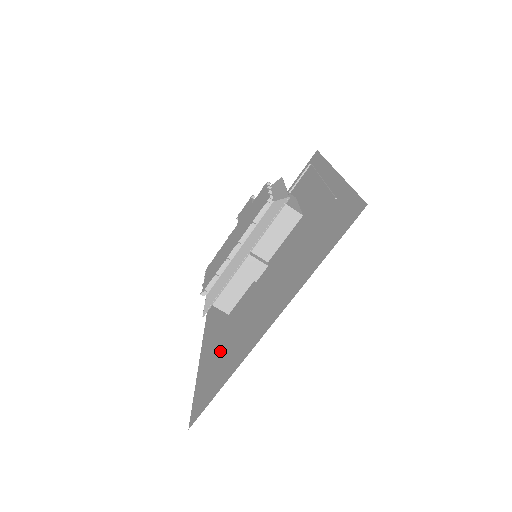
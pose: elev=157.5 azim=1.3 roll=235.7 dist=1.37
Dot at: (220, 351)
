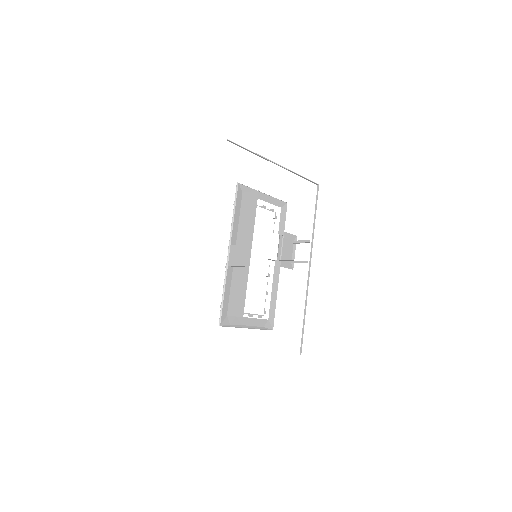
Dot at: occluded
